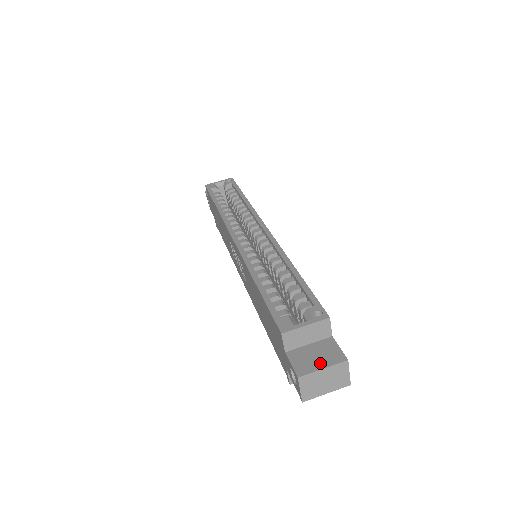
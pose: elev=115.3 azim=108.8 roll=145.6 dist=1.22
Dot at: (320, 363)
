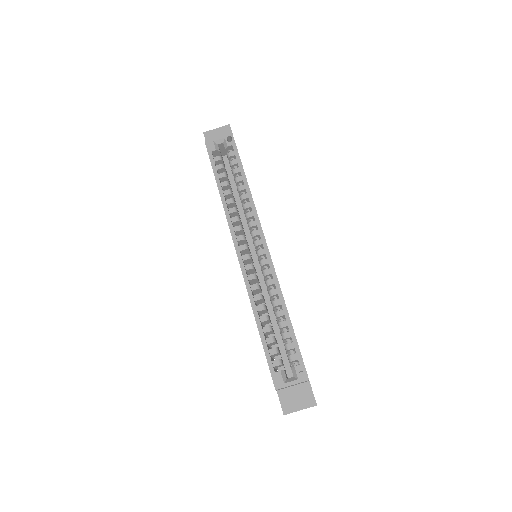
Dot at: (299, 405)
